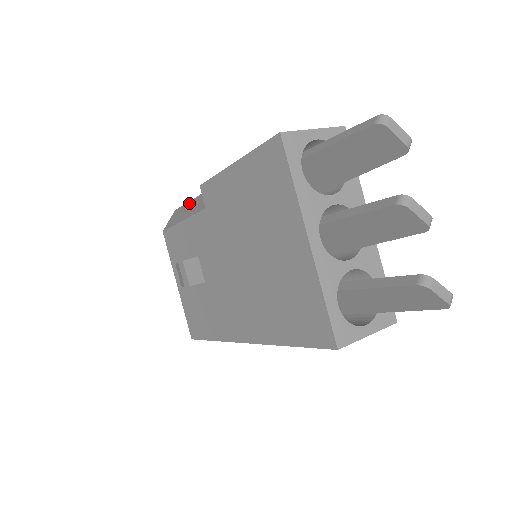
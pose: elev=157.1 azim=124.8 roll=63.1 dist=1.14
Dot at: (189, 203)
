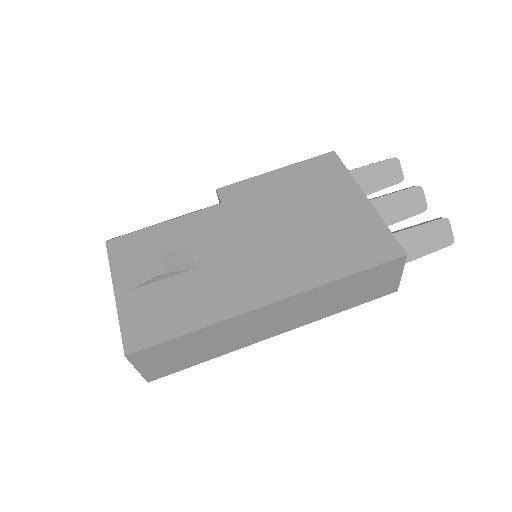
Dot at: occluded
